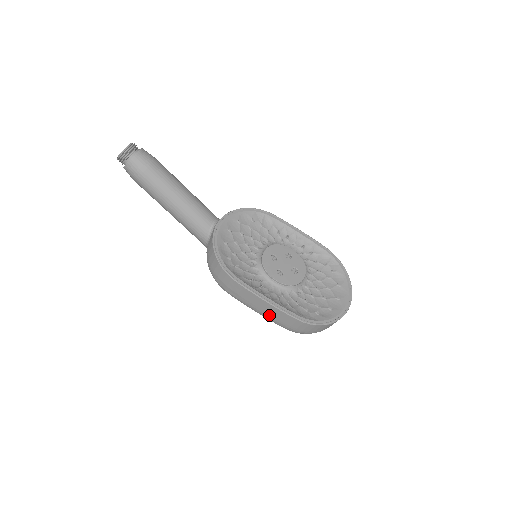
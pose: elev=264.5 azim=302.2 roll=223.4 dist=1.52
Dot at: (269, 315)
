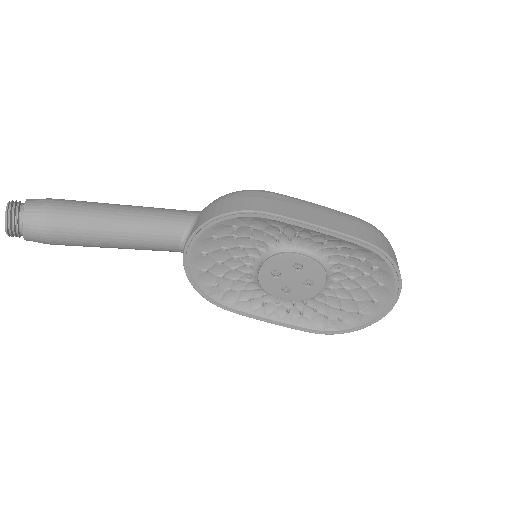
Dot at: occluded
